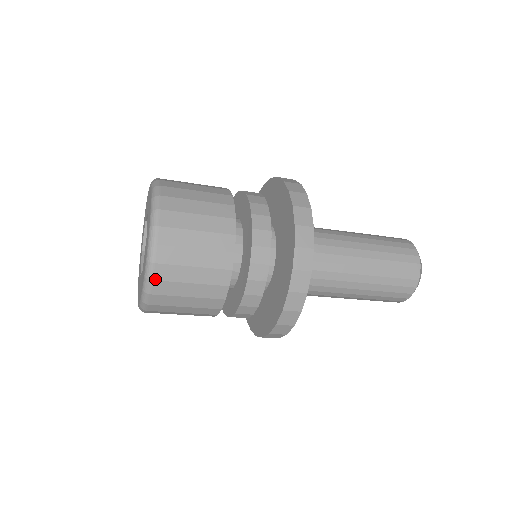
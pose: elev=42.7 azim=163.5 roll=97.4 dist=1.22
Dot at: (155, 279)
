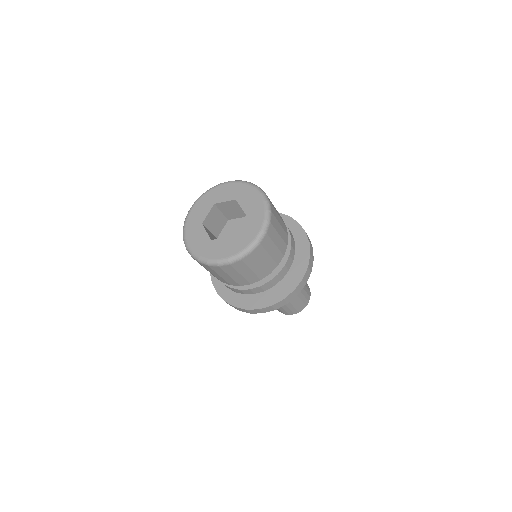
Dot at: (261, 244)
